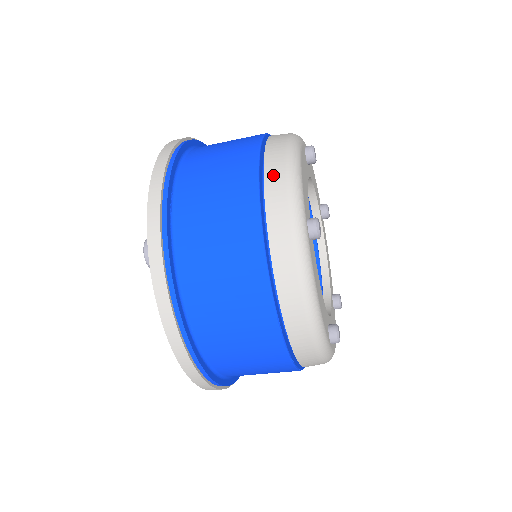
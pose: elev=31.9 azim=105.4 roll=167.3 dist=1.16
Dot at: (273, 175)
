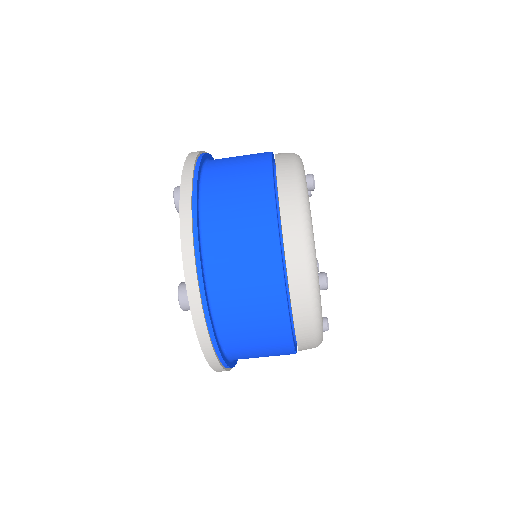
Dot at: (292, 247)
